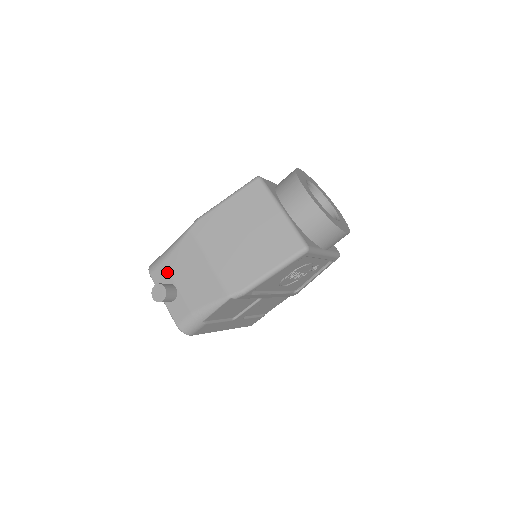
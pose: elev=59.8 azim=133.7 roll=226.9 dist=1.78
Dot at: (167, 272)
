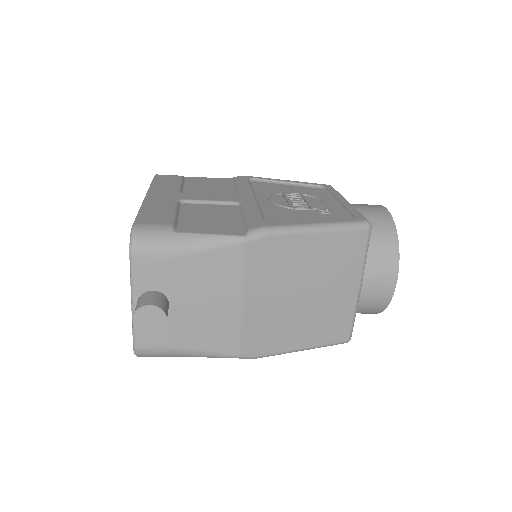
Dot at: (168, 275)
